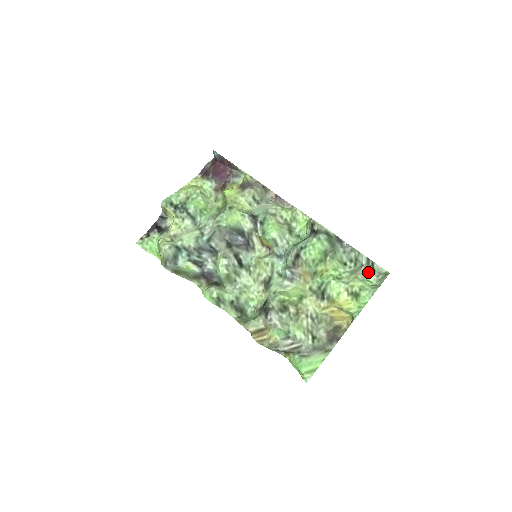
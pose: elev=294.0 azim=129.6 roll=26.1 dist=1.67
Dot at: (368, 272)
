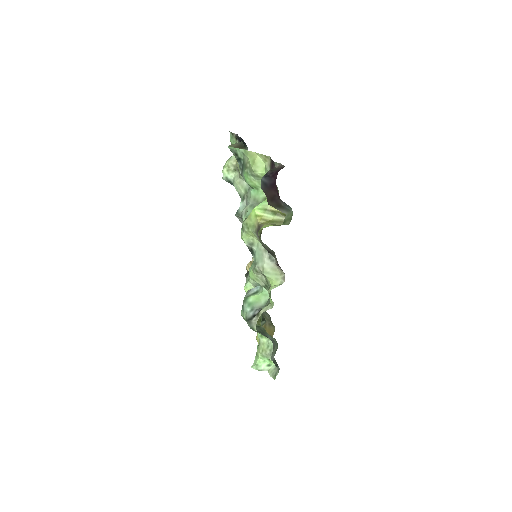
Dot at: occluded
